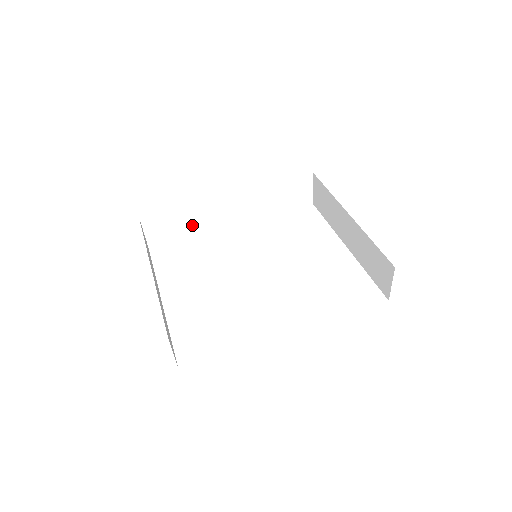
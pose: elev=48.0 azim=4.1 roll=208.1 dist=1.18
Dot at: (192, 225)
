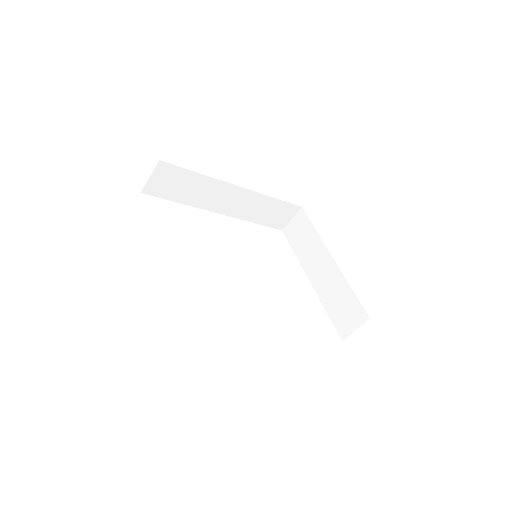
Dot at: (191, 195)
